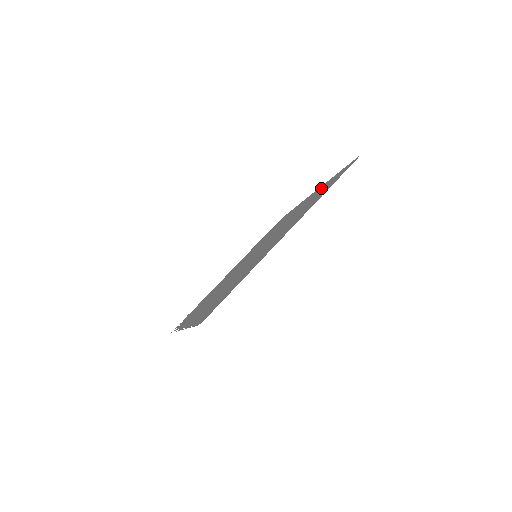
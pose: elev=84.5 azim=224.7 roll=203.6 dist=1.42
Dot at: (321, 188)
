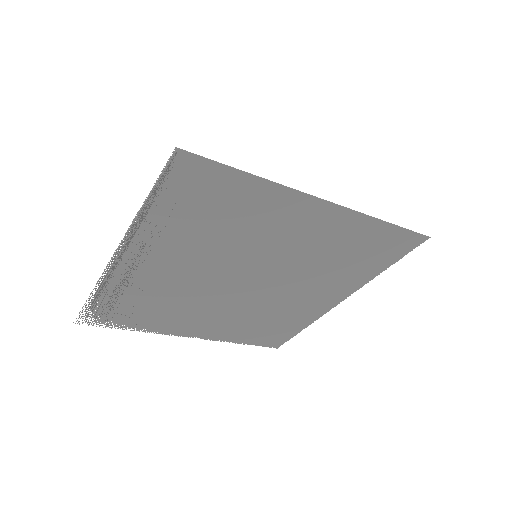
Dot at: (359, 274)
